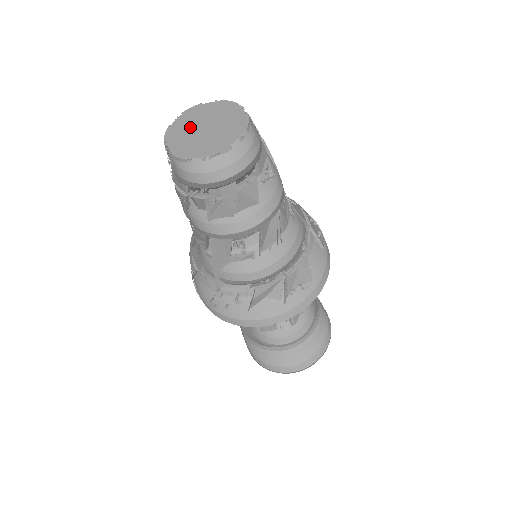
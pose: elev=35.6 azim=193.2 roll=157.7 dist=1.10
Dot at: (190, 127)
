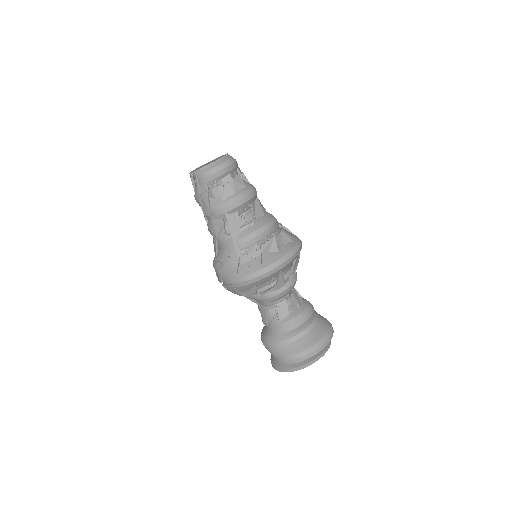
Dot at: occluded
